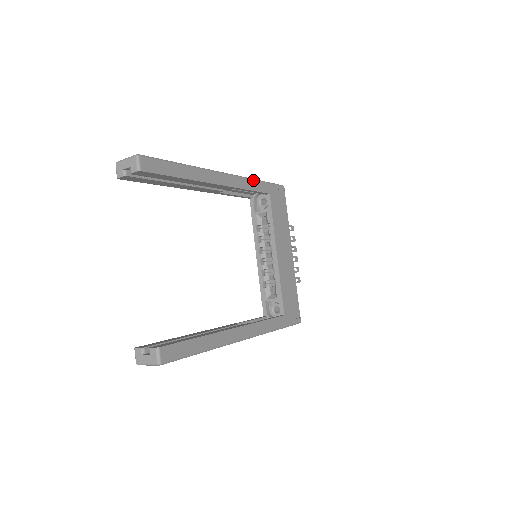
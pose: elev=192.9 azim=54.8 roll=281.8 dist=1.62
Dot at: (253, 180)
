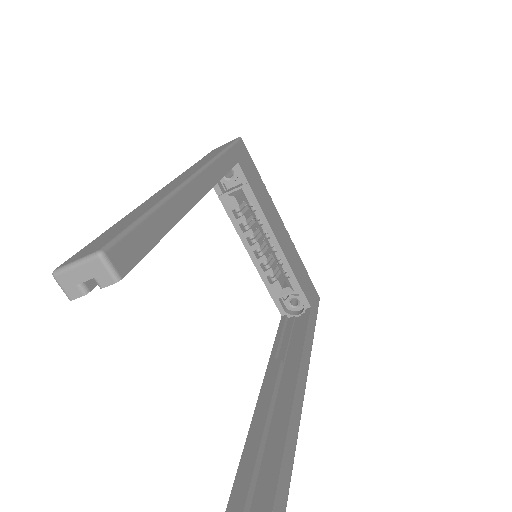
Dot at: (219, 157)
